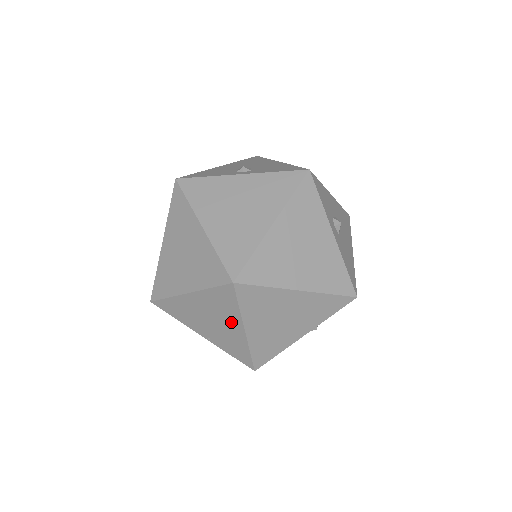
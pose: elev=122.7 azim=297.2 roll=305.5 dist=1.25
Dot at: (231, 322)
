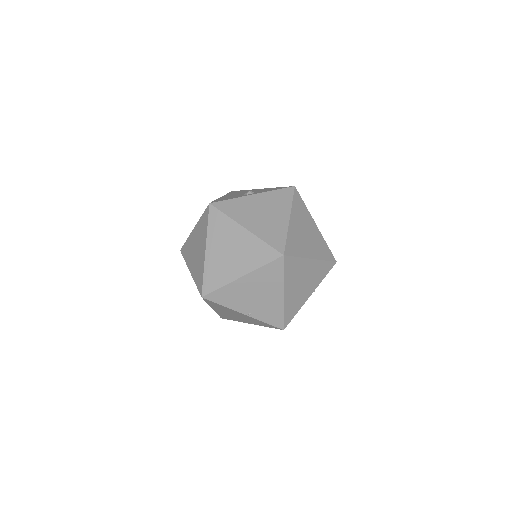
Dot at: (274, 290)
